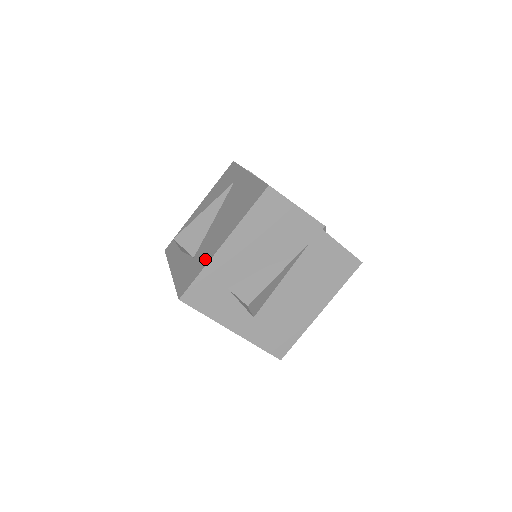
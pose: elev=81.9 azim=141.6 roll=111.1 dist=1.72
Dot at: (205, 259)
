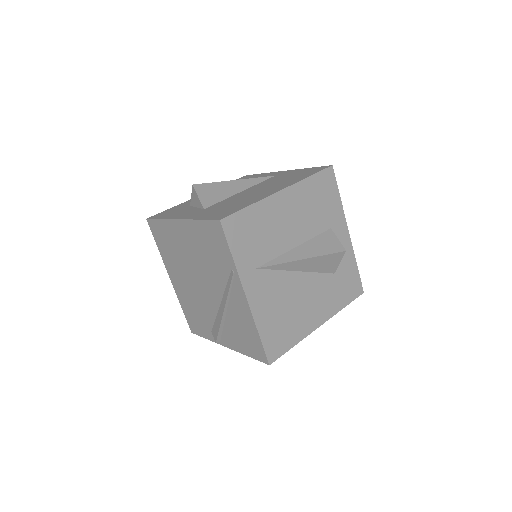
Dot at: occluded
